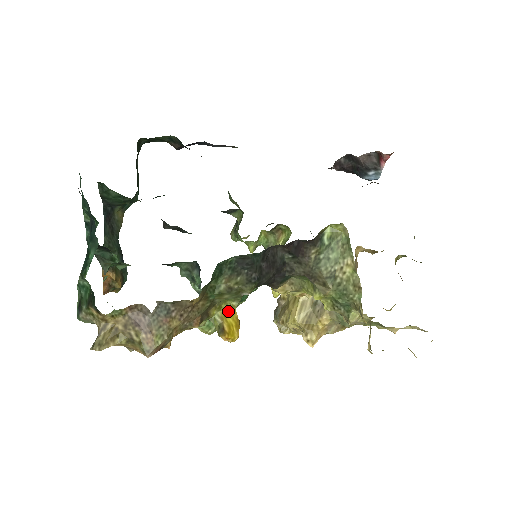
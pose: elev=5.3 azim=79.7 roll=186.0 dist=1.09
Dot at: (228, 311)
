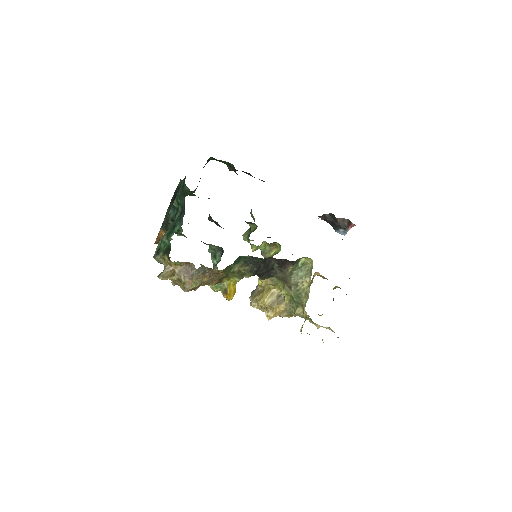
Dot at: (232, 283)
